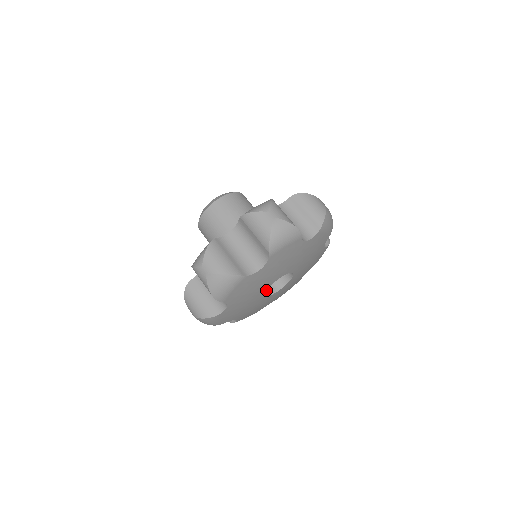
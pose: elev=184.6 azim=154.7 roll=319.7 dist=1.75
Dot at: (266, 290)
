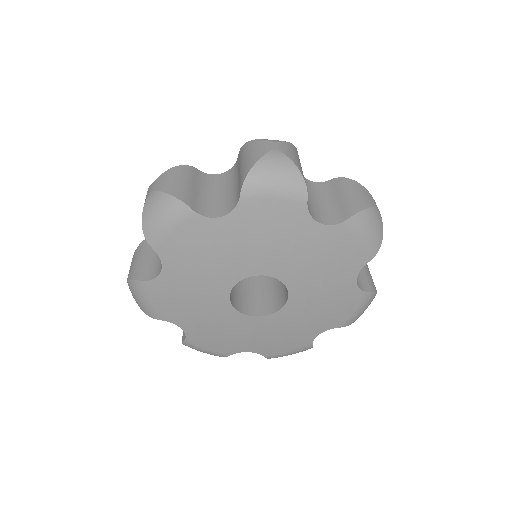
Dot at: (266, 307)
